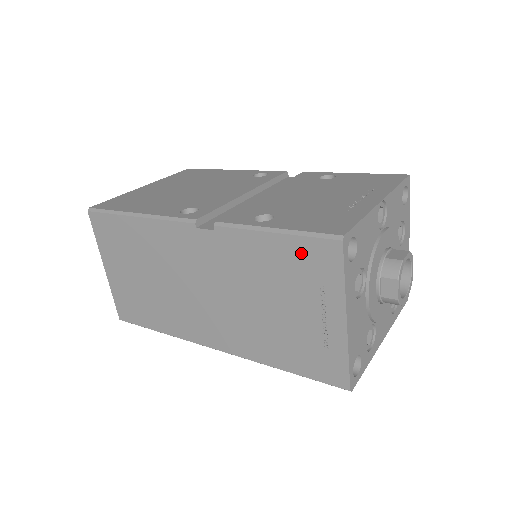
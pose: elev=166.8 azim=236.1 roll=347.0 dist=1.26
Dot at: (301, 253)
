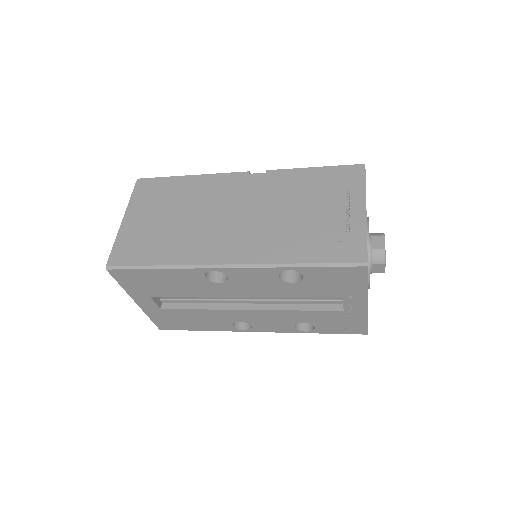
Dot at: (335, 175)
